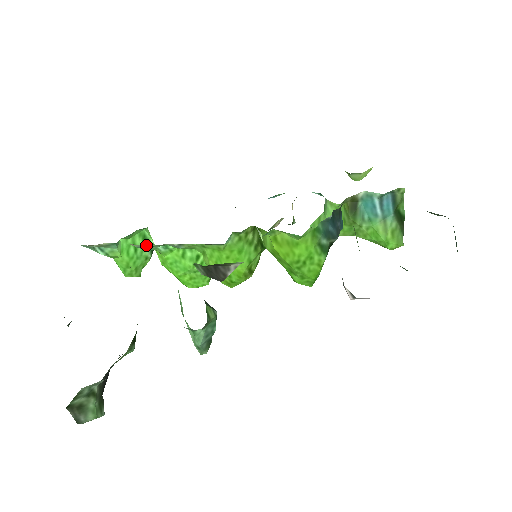
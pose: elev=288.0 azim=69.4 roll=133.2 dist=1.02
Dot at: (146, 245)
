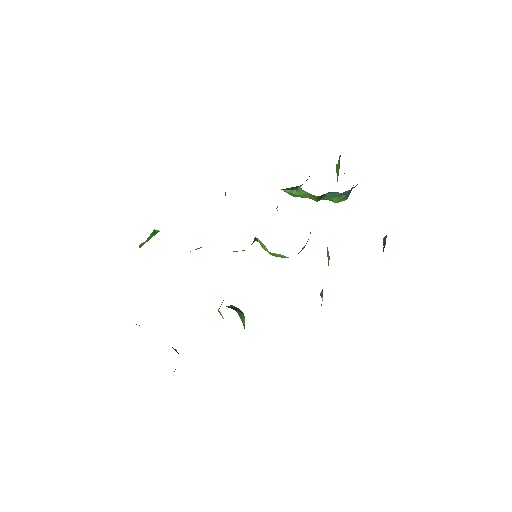
Dot at: occluded
